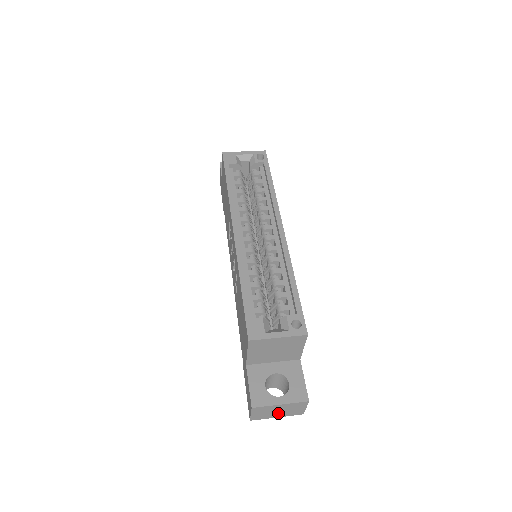
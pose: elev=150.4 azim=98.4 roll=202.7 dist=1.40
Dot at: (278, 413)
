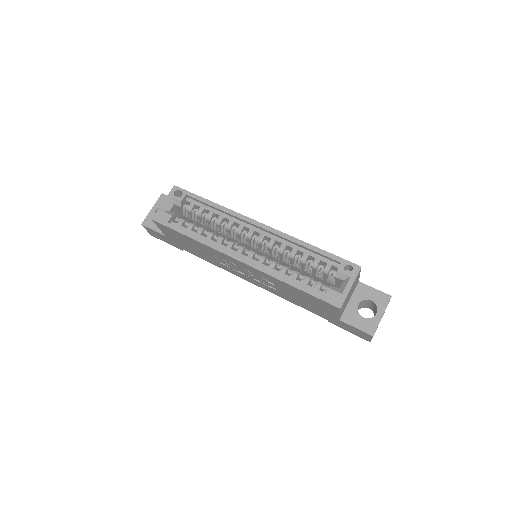
Dot at: occluded
